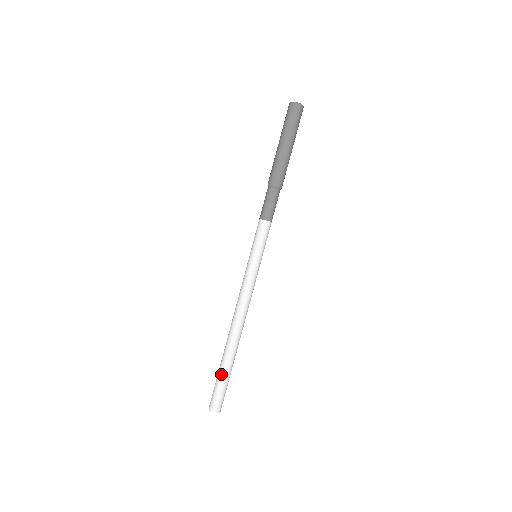
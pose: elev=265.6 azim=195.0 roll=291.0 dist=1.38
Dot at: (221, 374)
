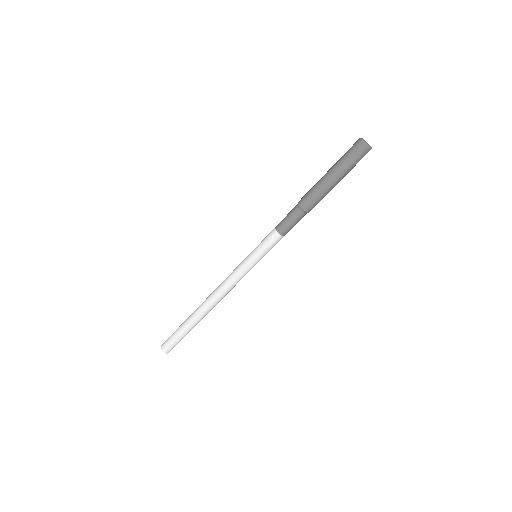
Dot at: (183, 330)
